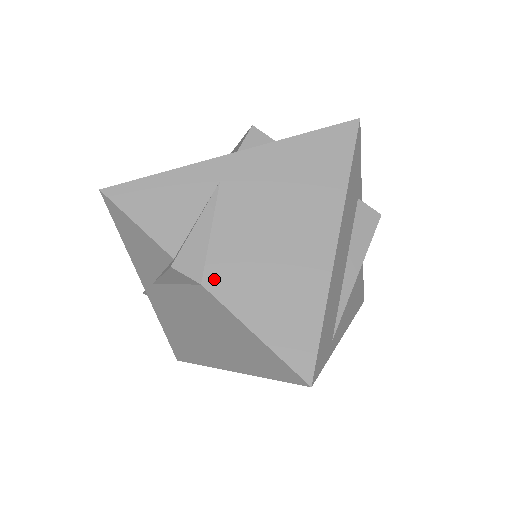
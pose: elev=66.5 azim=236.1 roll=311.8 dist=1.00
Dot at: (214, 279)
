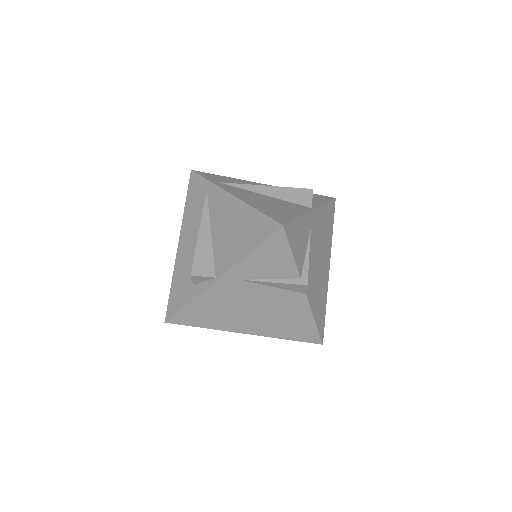
Dot at: (309, 290)
